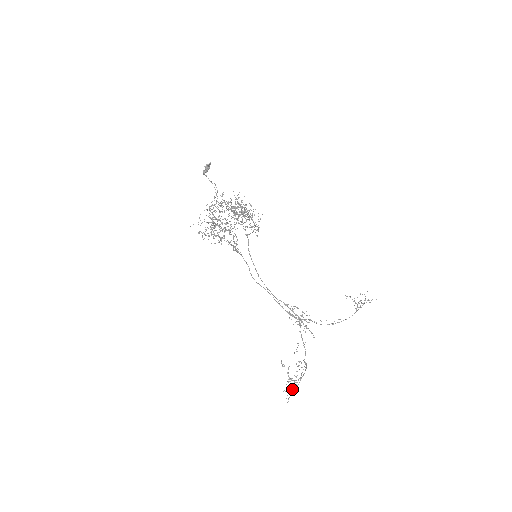
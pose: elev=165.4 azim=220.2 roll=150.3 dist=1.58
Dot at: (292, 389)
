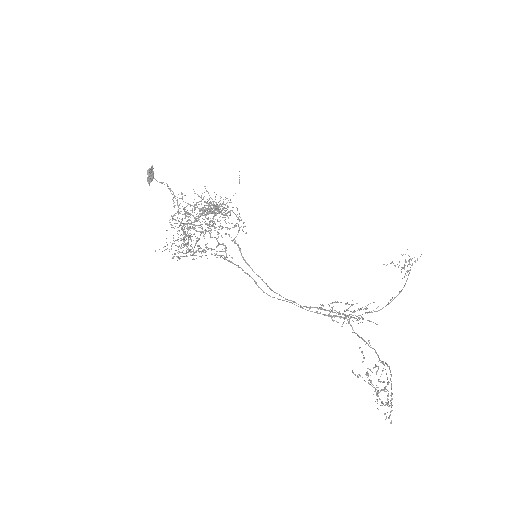
Dot at: occluded
